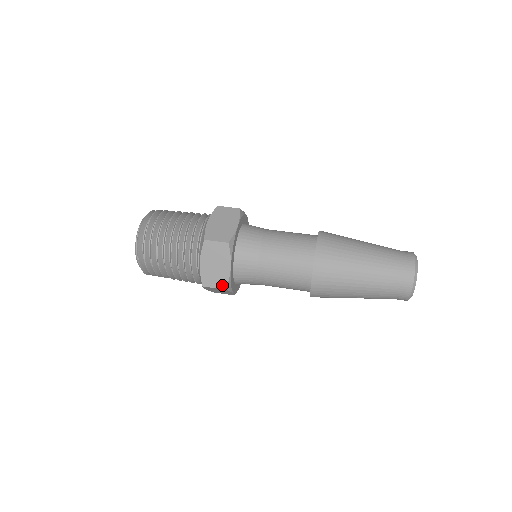
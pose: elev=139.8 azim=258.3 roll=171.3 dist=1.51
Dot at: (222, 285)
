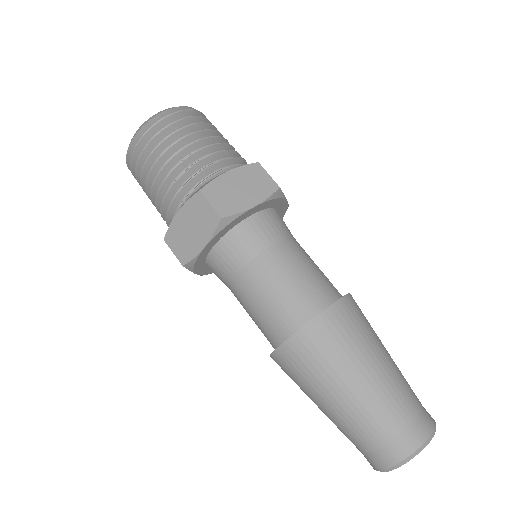
Dot at: occluded
